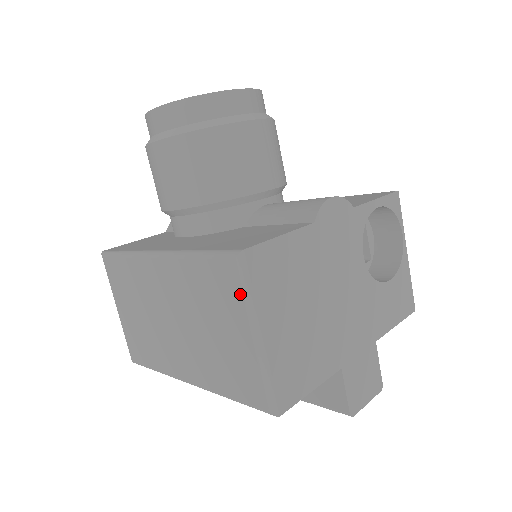
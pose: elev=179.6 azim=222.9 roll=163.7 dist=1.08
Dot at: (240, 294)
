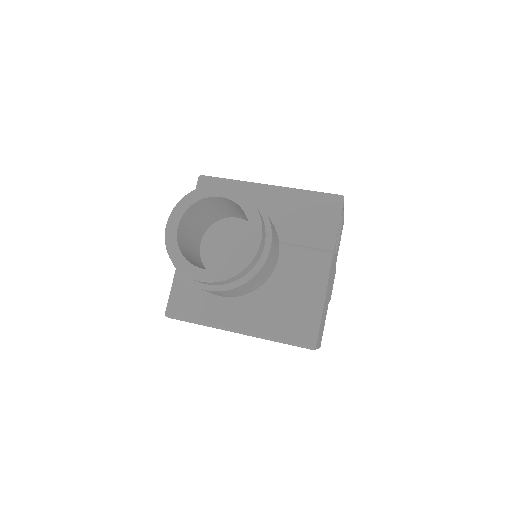
Dot at: occluded
